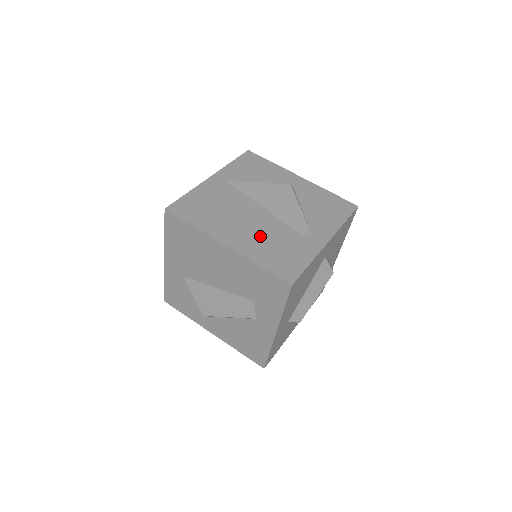
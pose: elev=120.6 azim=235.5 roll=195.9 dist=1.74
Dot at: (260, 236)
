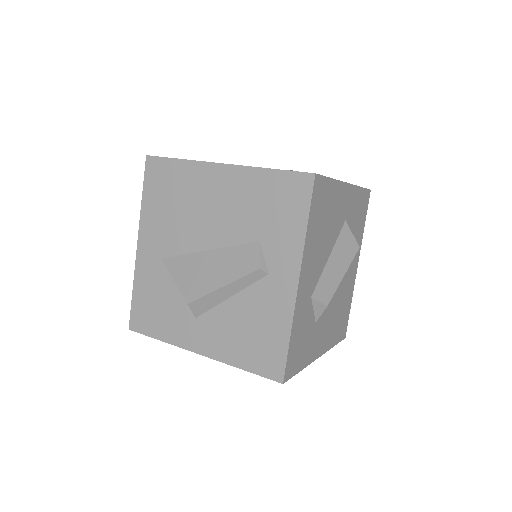
Dot at: occluded
